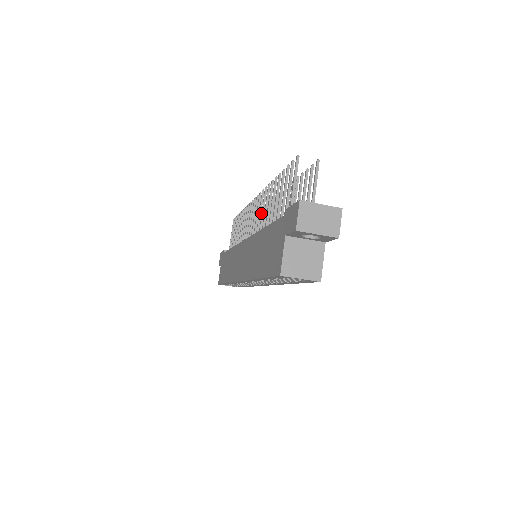
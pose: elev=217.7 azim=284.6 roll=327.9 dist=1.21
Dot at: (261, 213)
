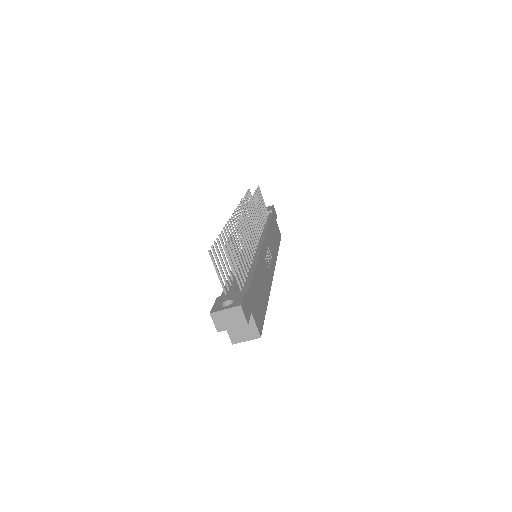
Dot at: occluded
